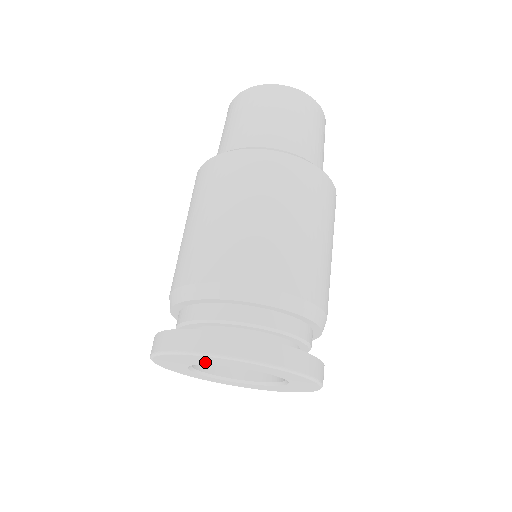
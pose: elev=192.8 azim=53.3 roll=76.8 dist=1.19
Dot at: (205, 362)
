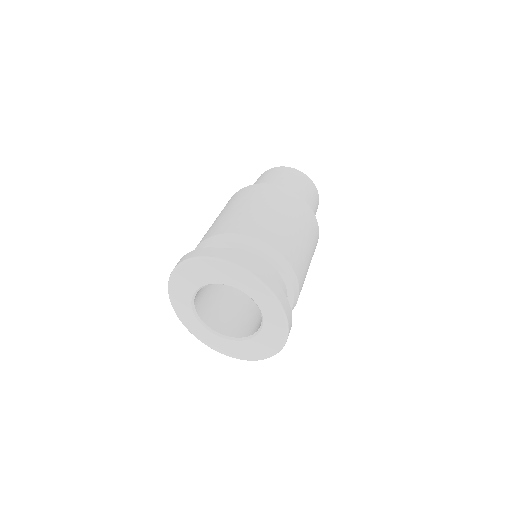
Dot at: (207, 277)
